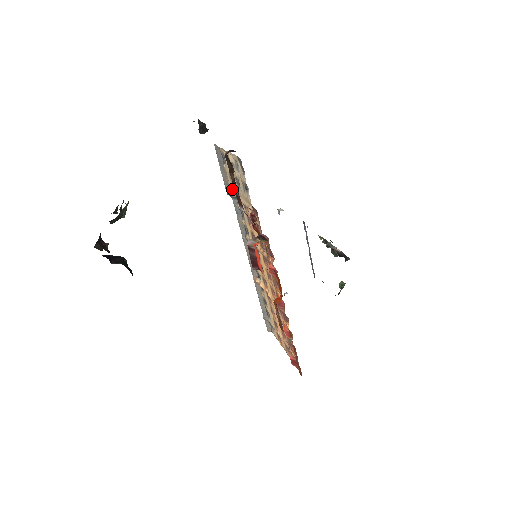
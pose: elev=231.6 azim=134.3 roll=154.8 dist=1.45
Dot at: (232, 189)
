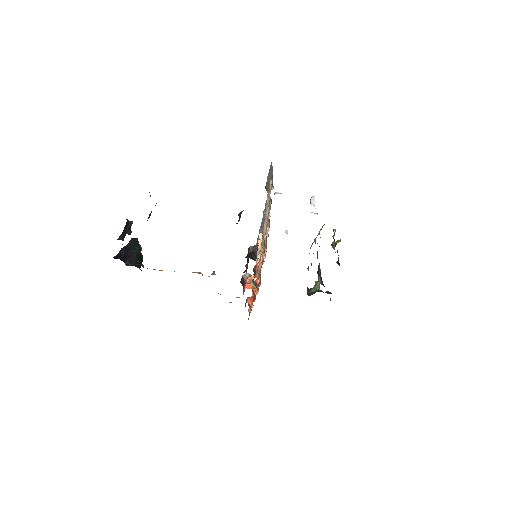
Dot at: (267, 200)
